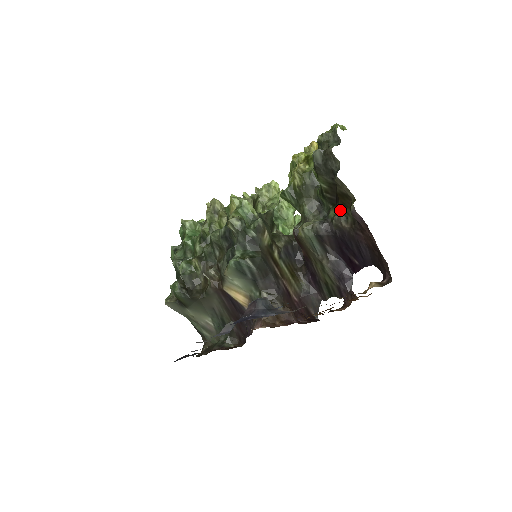
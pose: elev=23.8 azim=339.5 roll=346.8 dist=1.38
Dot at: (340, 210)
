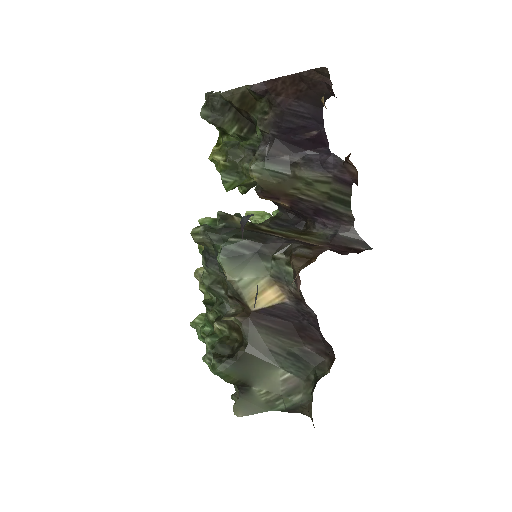
Dot at: (256, 117)
